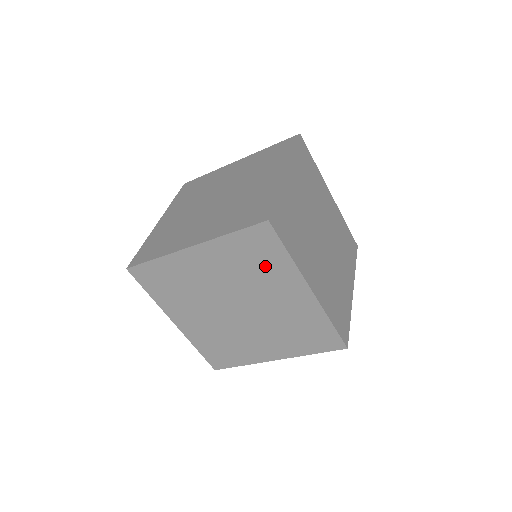
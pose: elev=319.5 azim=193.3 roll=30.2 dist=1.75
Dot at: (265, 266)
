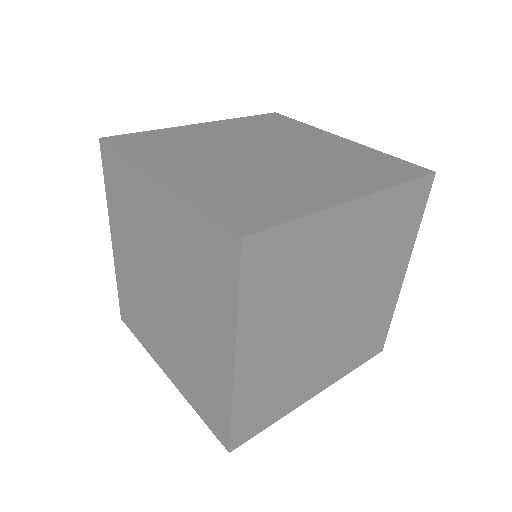
Dot at: (301, 260)
